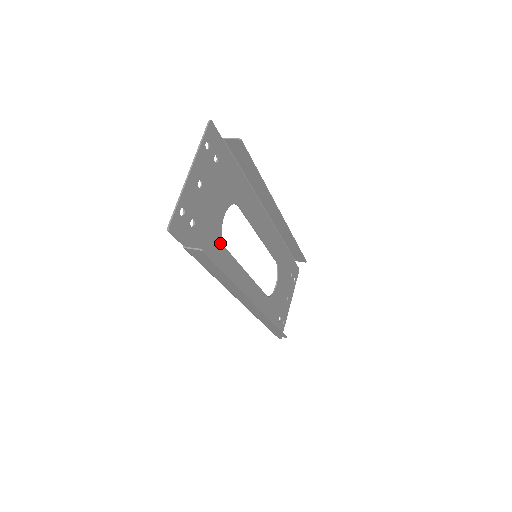
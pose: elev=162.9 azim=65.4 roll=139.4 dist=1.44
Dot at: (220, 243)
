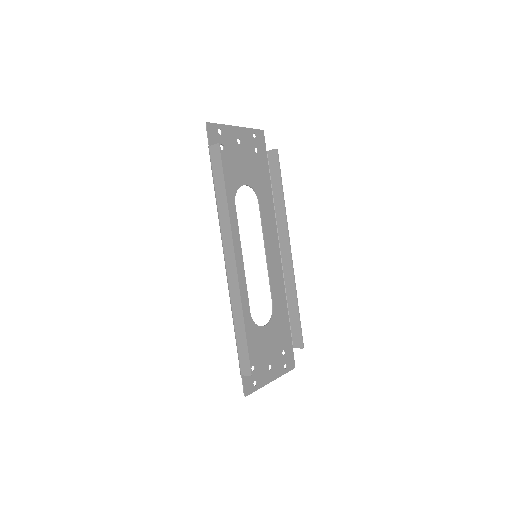
Dot at: (233, 193)
